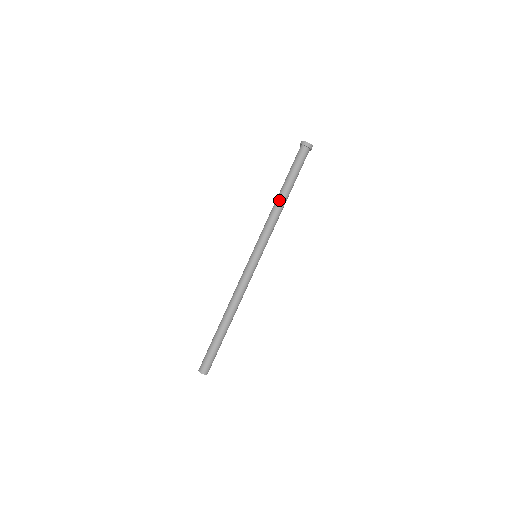
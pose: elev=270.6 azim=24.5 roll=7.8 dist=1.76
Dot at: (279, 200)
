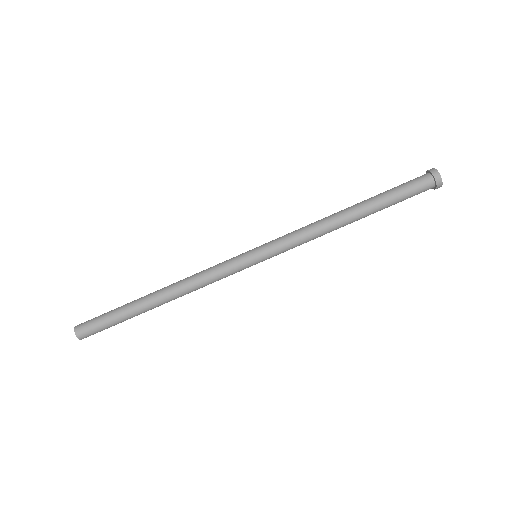
Dot at: (341, 212)
